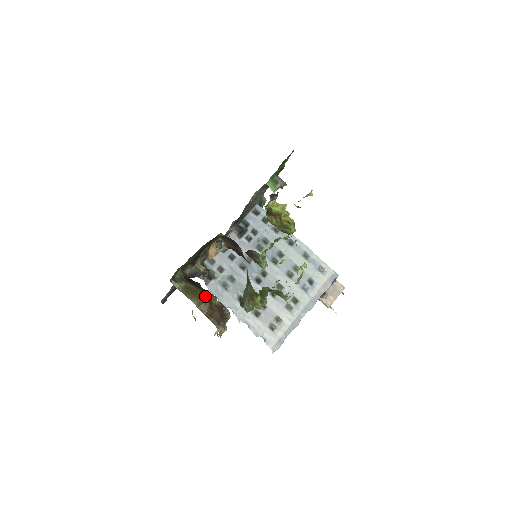
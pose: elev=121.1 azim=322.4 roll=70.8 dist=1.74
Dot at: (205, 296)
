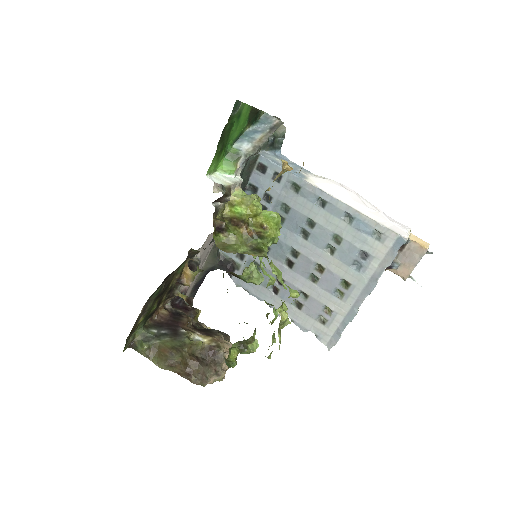
Dot at: (175, 355)
